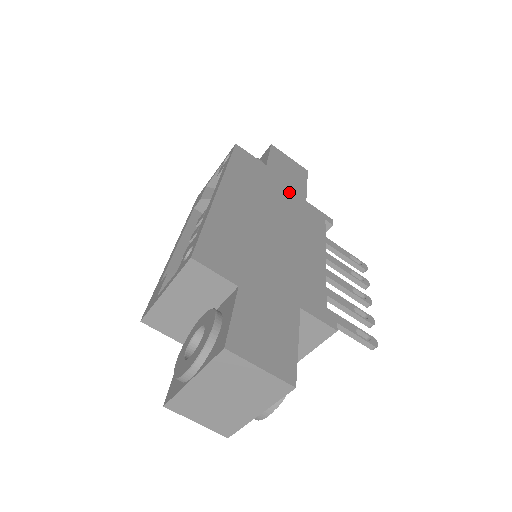
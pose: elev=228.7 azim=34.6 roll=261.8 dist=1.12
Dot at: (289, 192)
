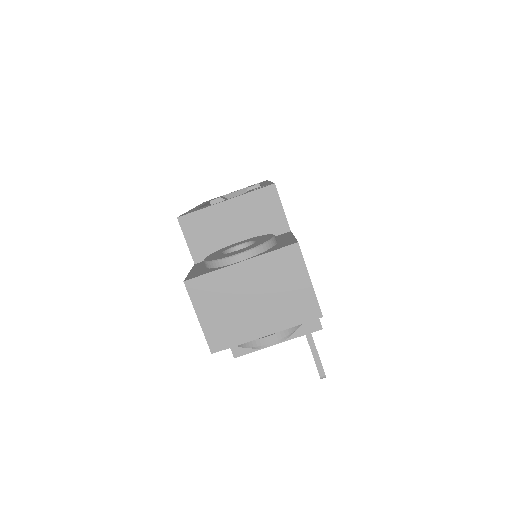
Dot at: occluded
